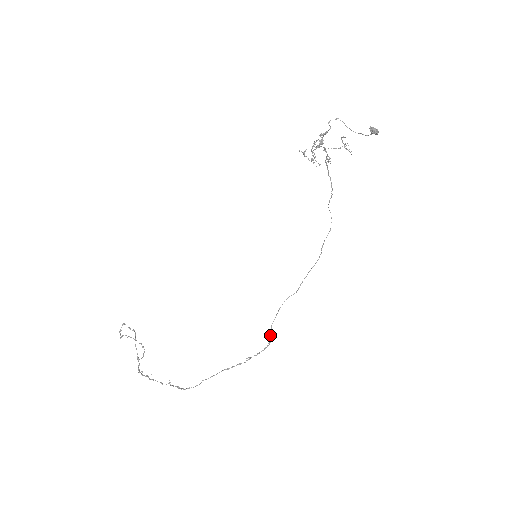
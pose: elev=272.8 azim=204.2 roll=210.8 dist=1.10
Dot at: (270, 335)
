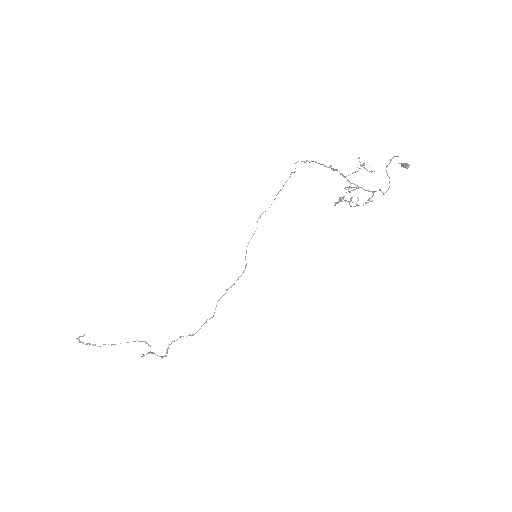
Dot at: occluded
